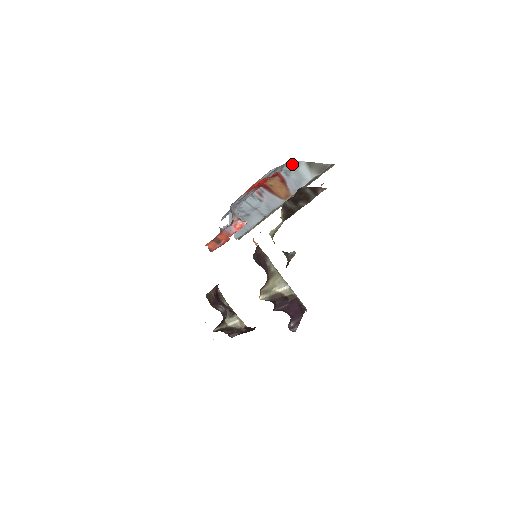
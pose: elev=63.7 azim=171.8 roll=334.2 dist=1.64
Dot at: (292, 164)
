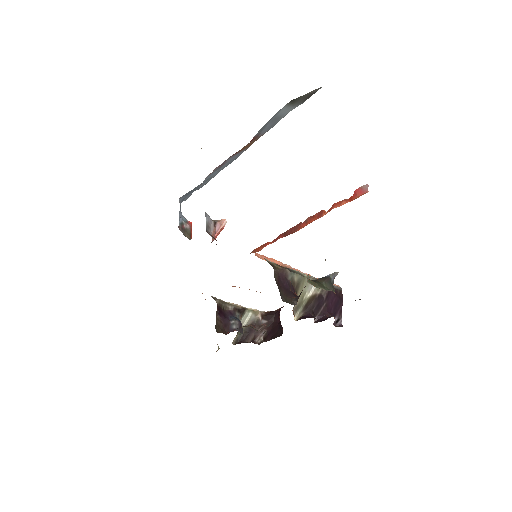
Dot at: (270, 119)
